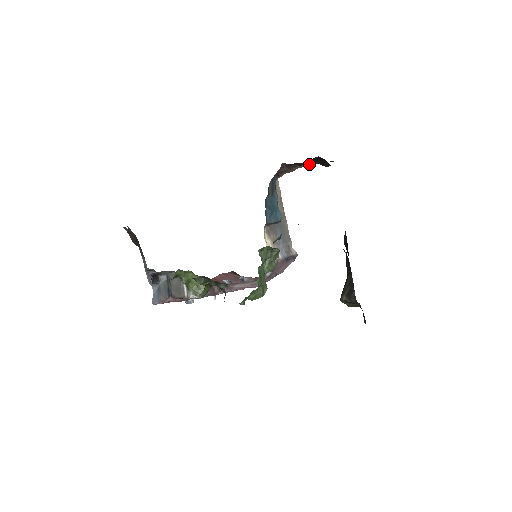
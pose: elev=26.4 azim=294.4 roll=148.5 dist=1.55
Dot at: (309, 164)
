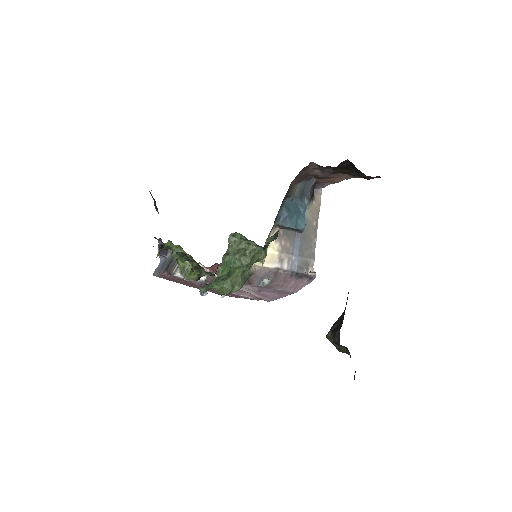
Dot at: (350, 174)
